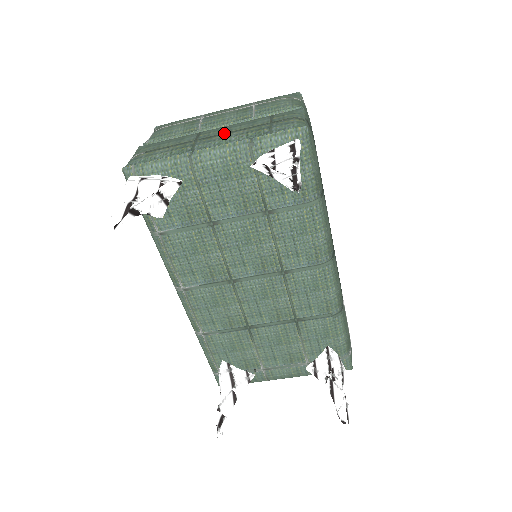
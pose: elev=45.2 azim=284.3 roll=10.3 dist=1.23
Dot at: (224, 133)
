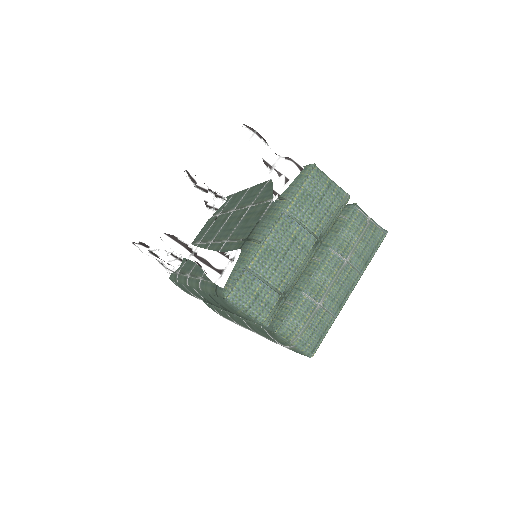
Dot at: occluded
